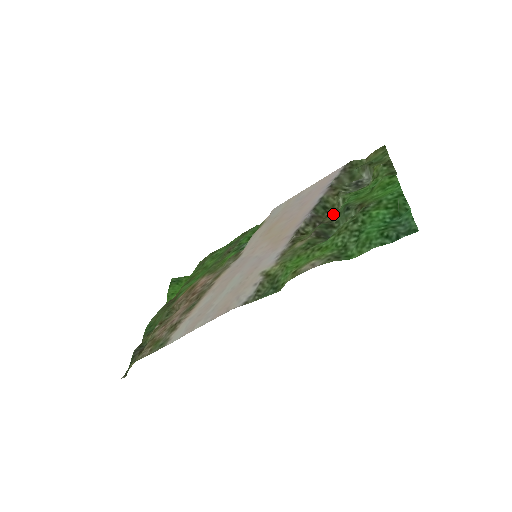
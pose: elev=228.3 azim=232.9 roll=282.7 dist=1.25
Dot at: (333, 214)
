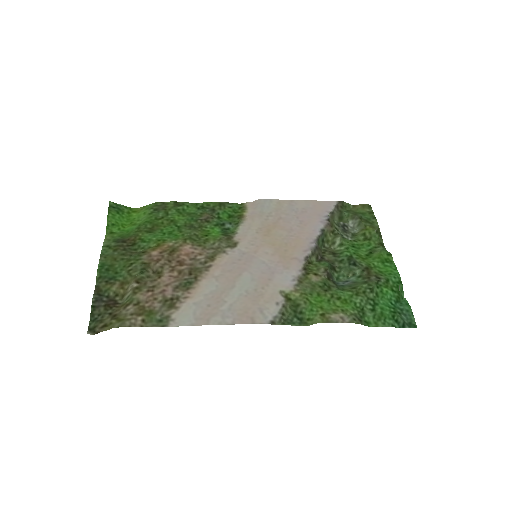
Dot at: (333, 254)
